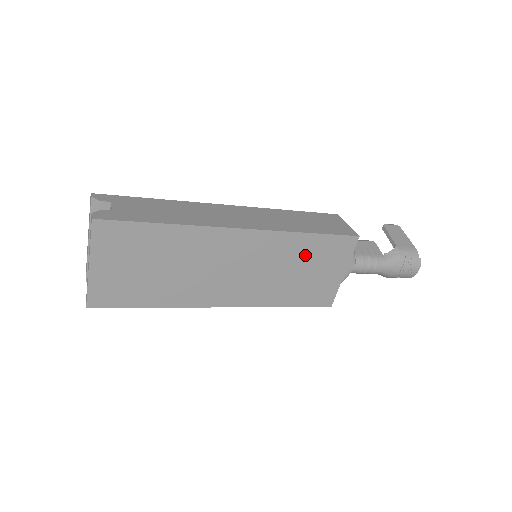
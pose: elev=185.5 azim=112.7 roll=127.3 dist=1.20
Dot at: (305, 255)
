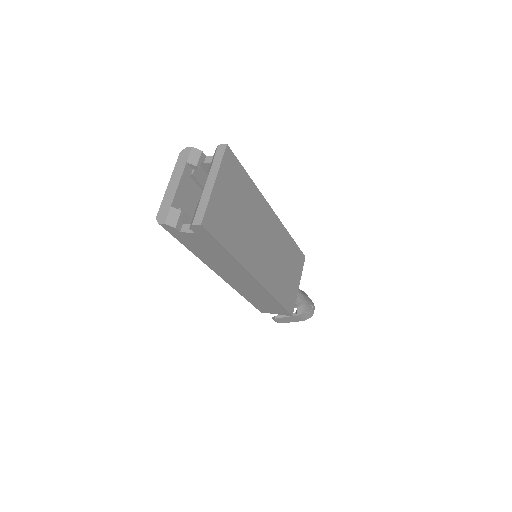
Dot at: (289, 256)
